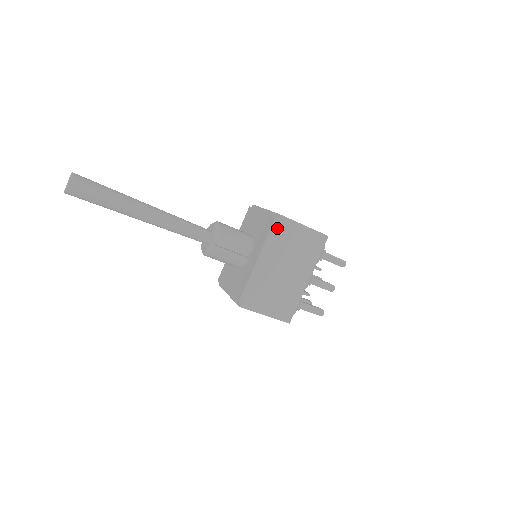
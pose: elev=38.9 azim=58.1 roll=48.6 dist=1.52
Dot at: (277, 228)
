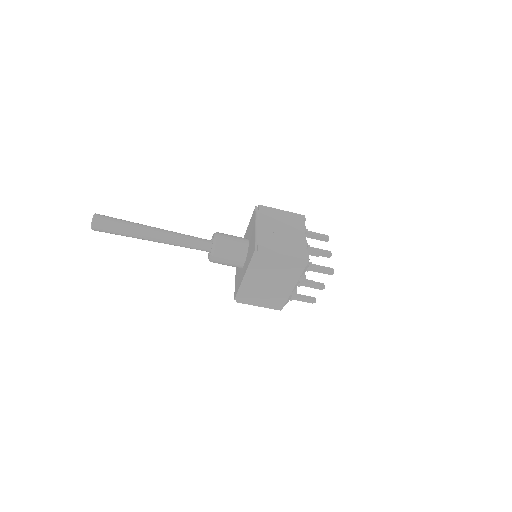
Dot at: (257, 257)
